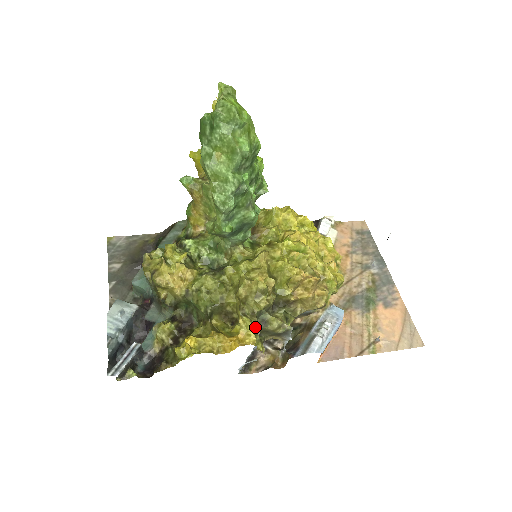
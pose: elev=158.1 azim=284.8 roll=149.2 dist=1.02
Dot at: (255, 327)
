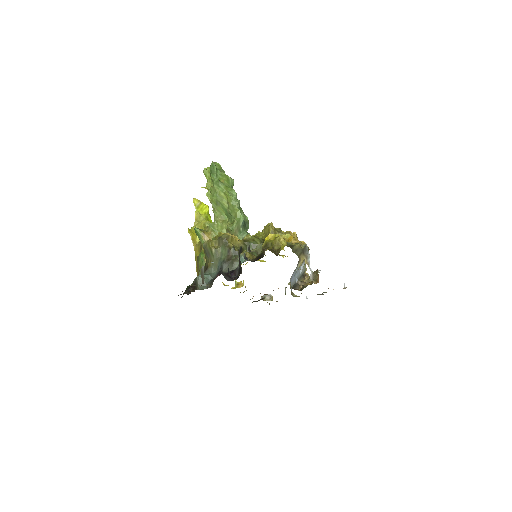
Dot at: occluded
